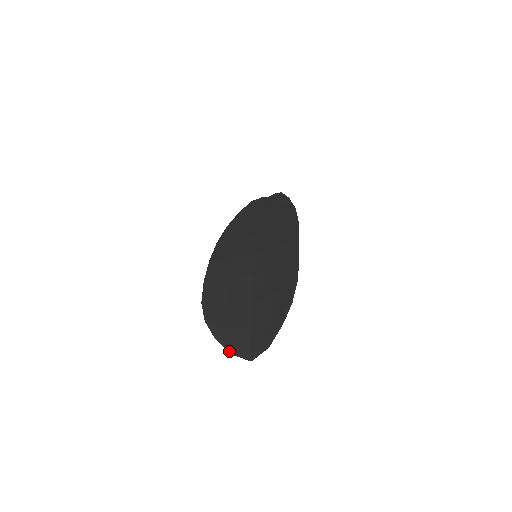
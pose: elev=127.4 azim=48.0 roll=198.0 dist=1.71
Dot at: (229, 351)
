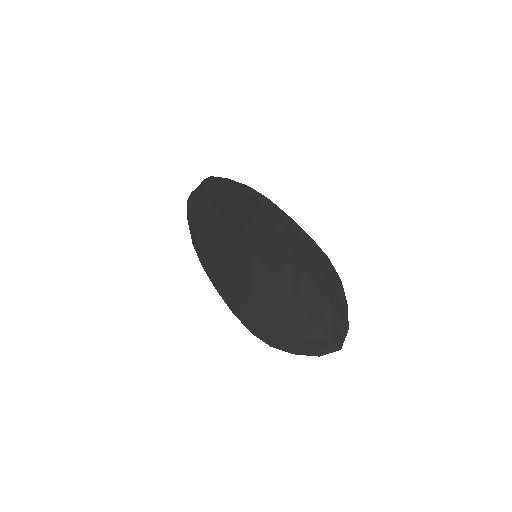
Dot at: (315, 355)
